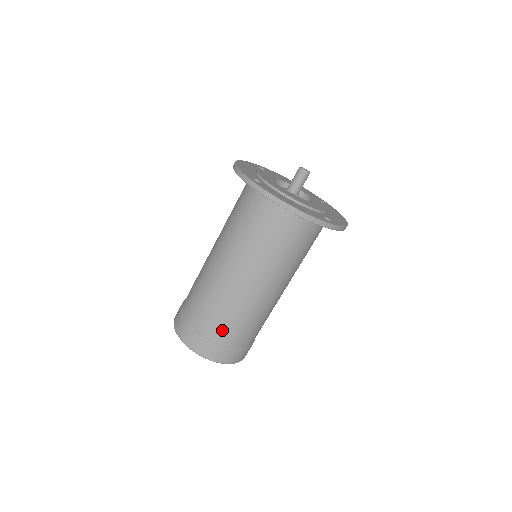
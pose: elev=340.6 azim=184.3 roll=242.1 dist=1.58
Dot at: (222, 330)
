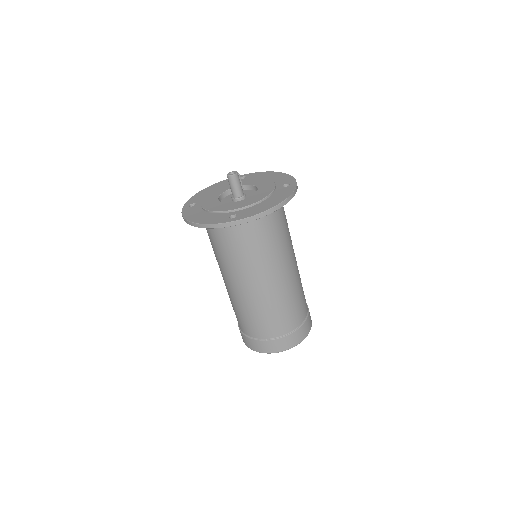
Dot at: (245, 326)
